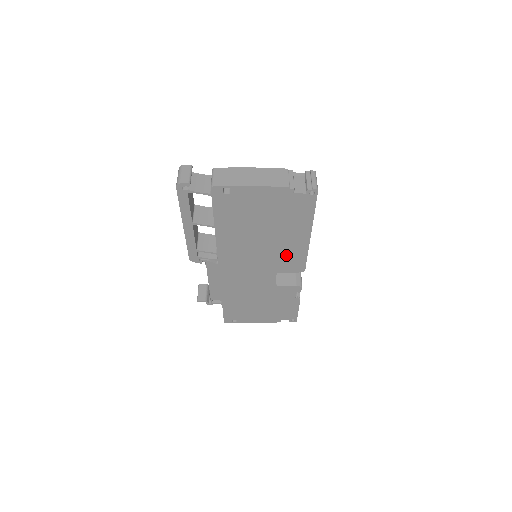
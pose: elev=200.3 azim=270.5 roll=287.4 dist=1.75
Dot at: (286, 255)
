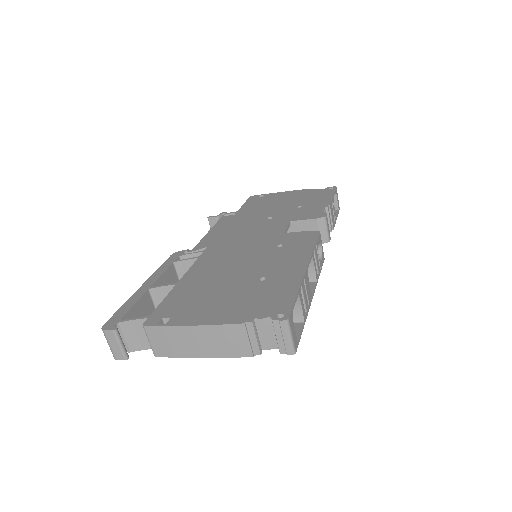
Dot at: occluded
